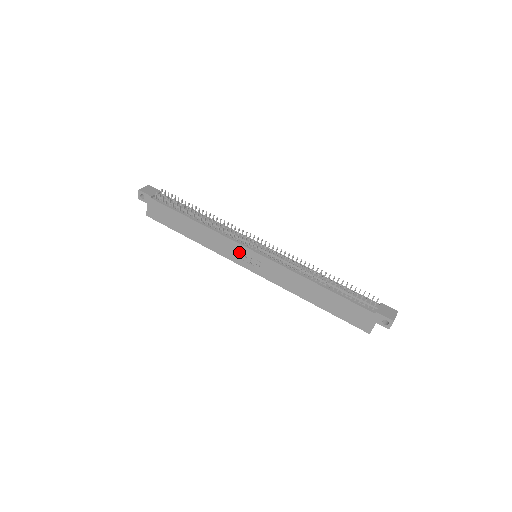
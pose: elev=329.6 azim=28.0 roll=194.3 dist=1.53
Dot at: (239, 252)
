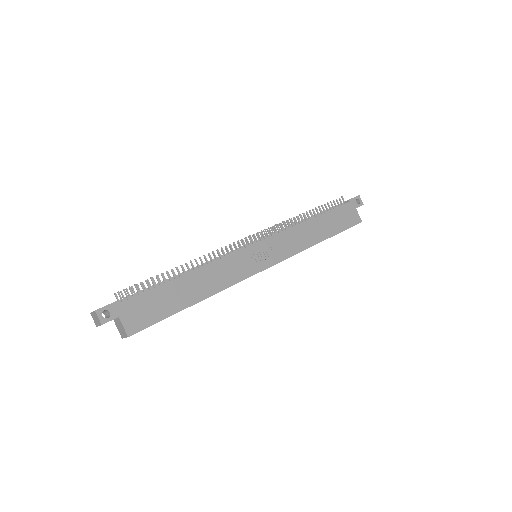
Dot at: (247, 259)
